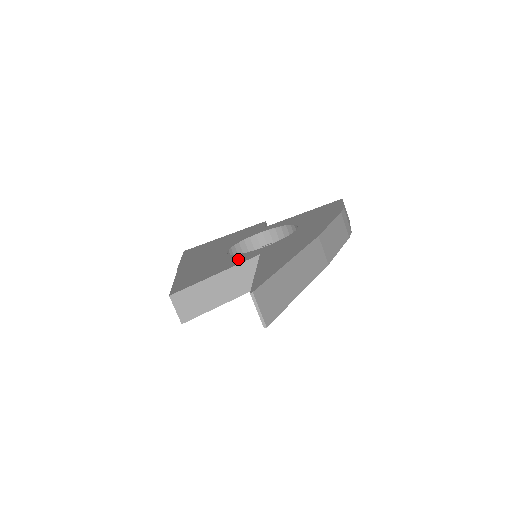
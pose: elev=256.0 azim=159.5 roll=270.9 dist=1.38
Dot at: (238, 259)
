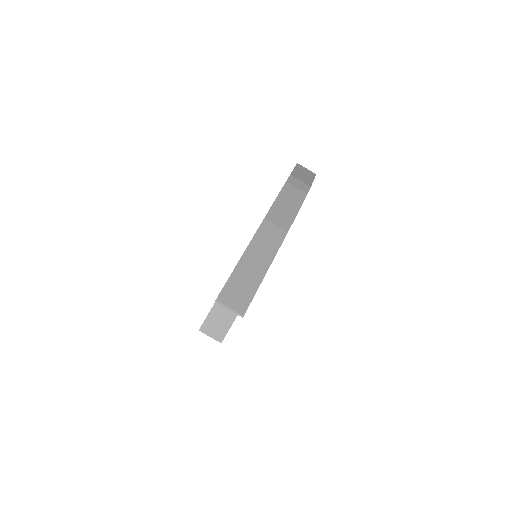
Dot at: occluded
